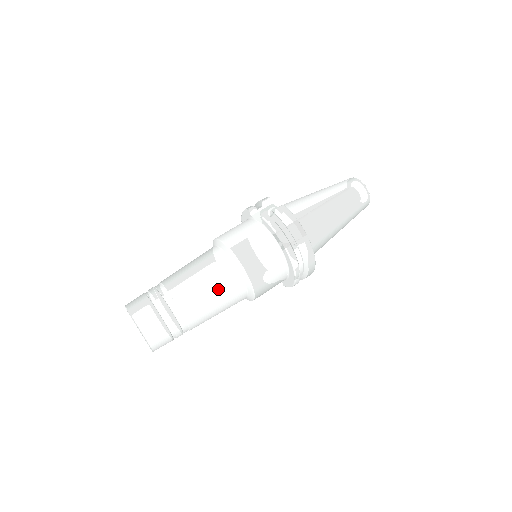
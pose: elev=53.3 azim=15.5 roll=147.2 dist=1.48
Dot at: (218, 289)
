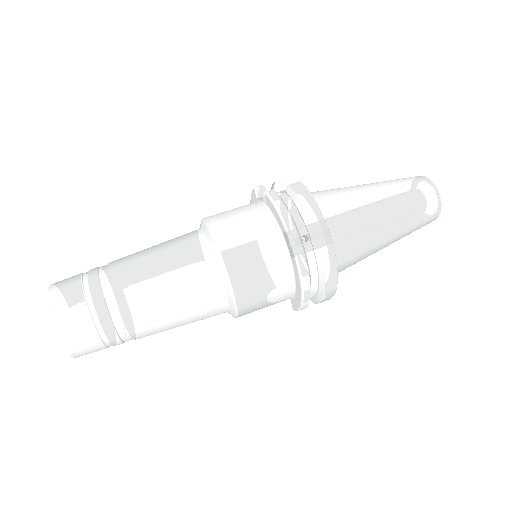
Dot at: (179, 279)
